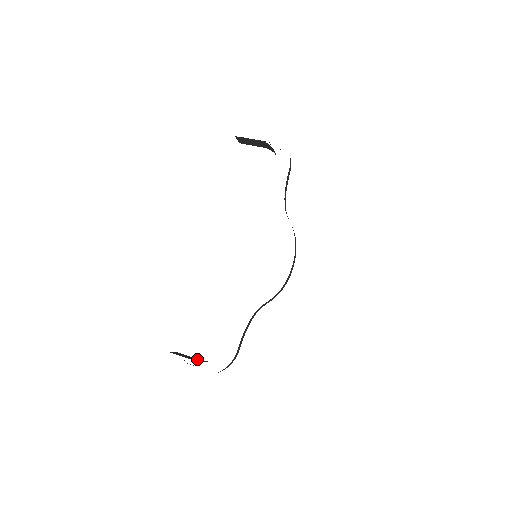
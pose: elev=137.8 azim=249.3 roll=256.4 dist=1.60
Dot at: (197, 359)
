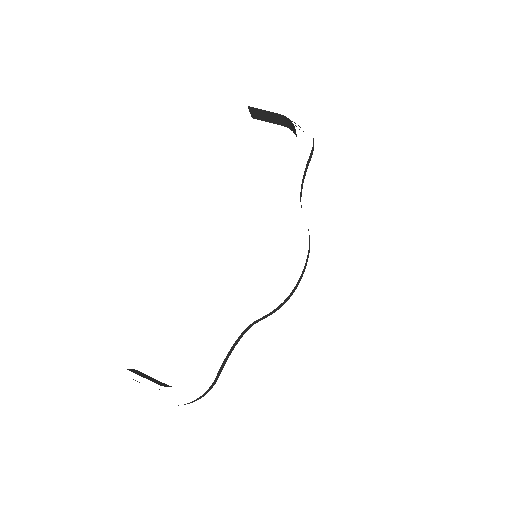
Dot at: occluded
